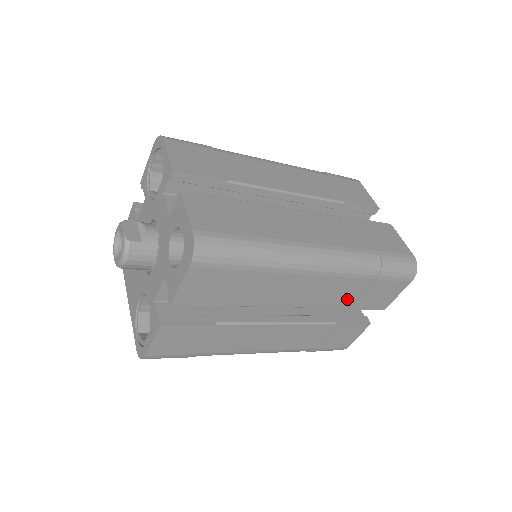
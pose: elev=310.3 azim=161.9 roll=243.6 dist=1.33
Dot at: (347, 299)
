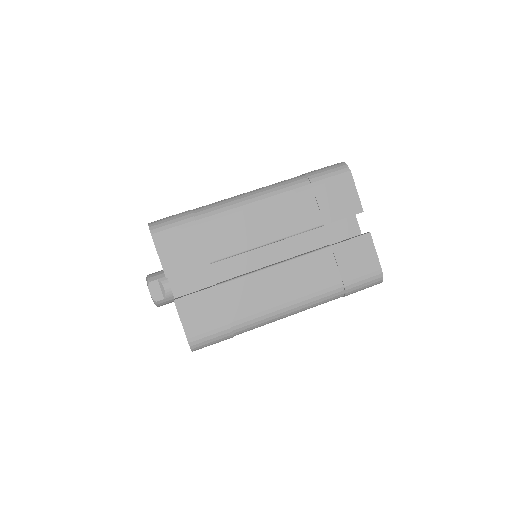
Dot at: occluded
